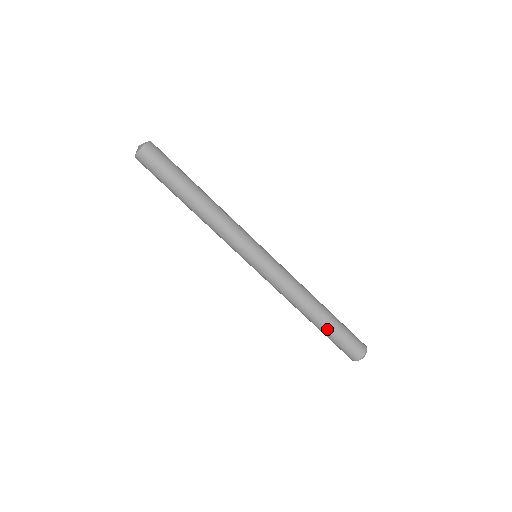
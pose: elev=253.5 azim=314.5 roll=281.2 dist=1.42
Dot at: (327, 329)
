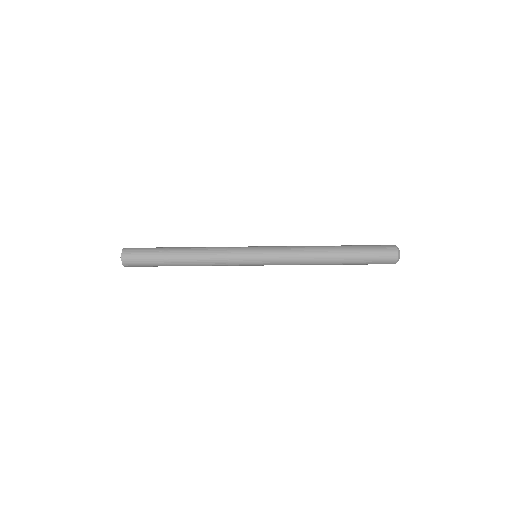
Dot at: (350, 264)
